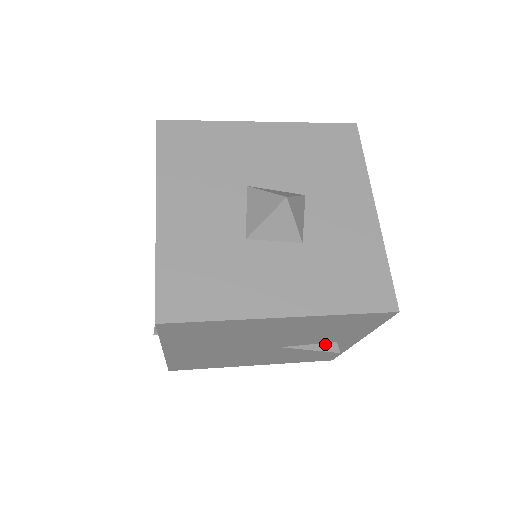
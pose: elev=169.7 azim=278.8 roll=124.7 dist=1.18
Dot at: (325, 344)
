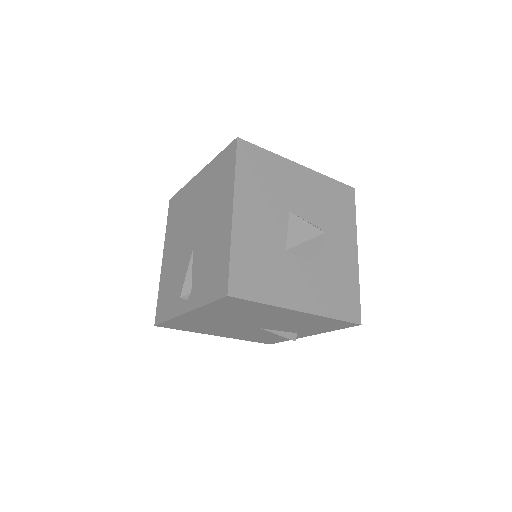
Dot at: (290, 333)
